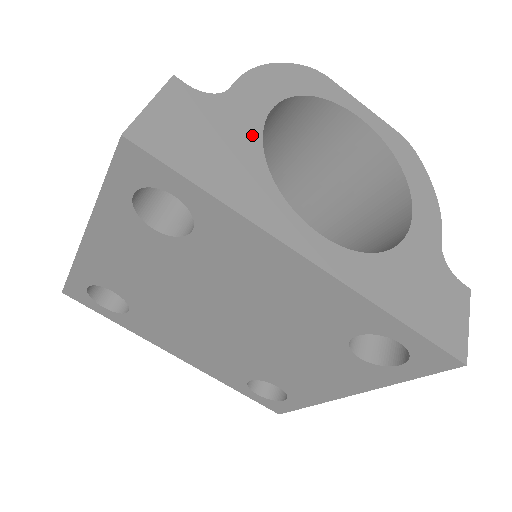
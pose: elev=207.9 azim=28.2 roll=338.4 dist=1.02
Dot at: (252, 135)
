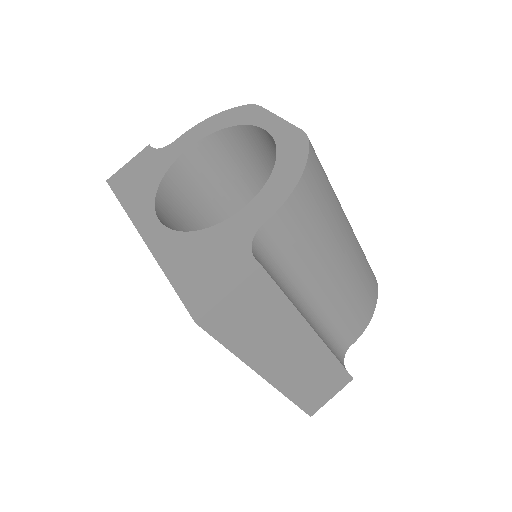
Dot at: (166, 166)
